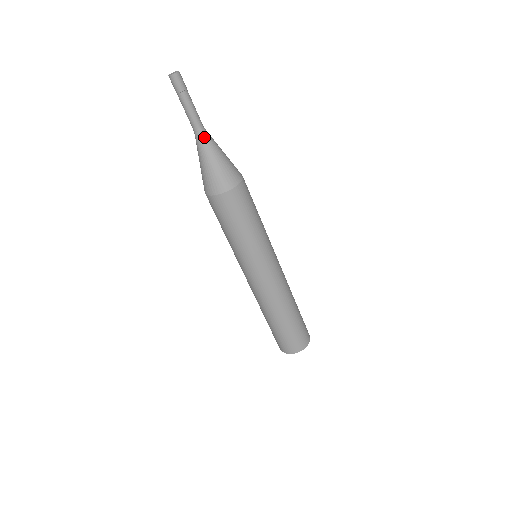
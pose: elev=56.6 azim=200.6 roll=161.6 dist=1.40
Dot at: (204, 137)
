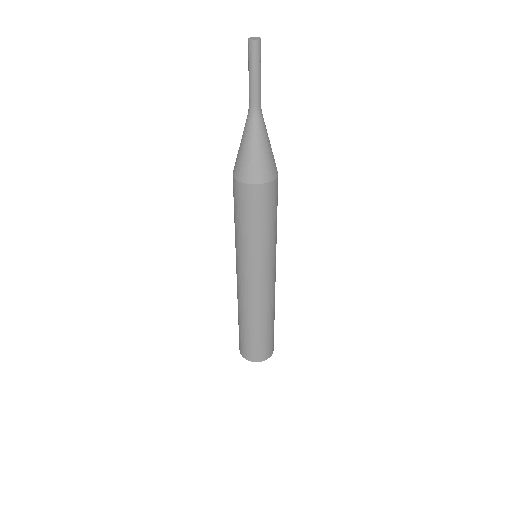
Dot at: (259, 118)
